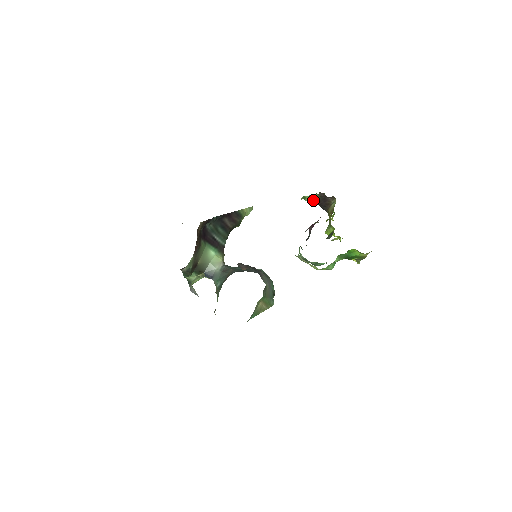
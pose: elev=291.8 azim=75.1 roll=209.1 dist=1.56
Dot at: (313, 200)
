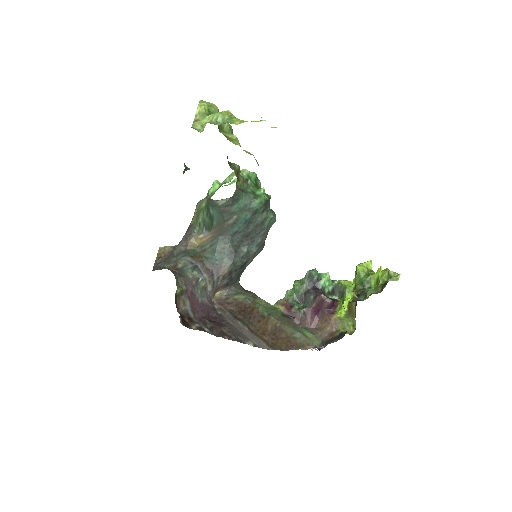
Dot at: occluded
